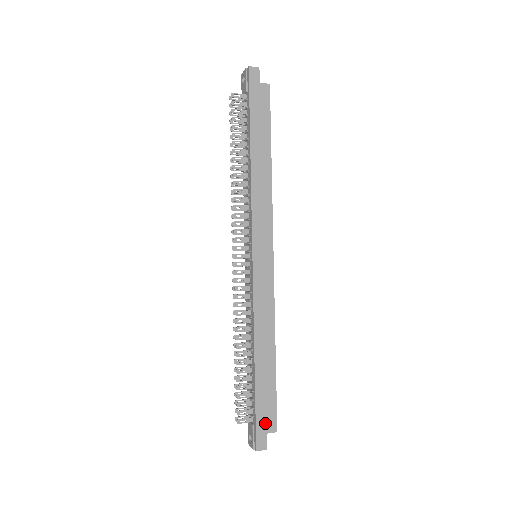
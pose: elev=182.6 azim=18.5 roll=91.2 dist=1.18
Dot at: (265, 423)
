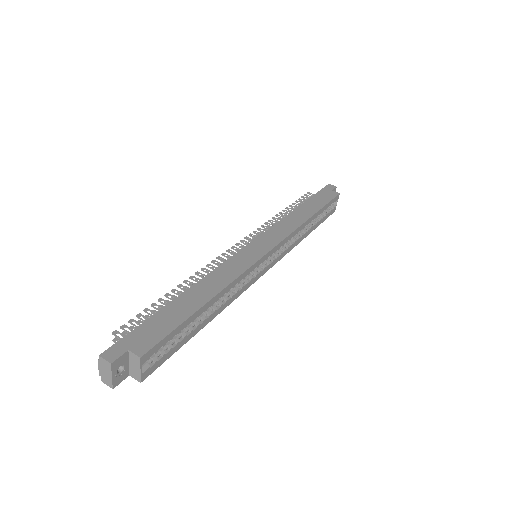
Dot at: (138, 340)
